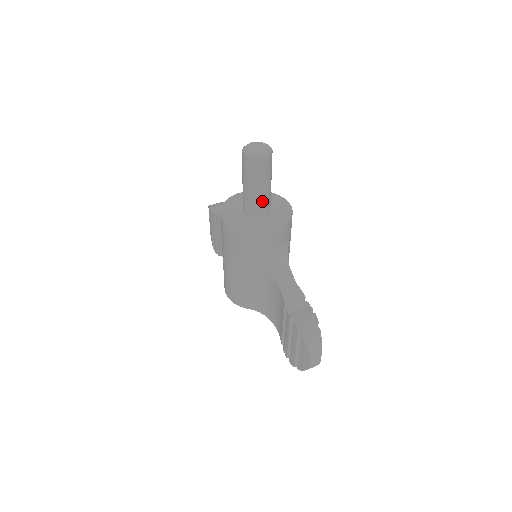
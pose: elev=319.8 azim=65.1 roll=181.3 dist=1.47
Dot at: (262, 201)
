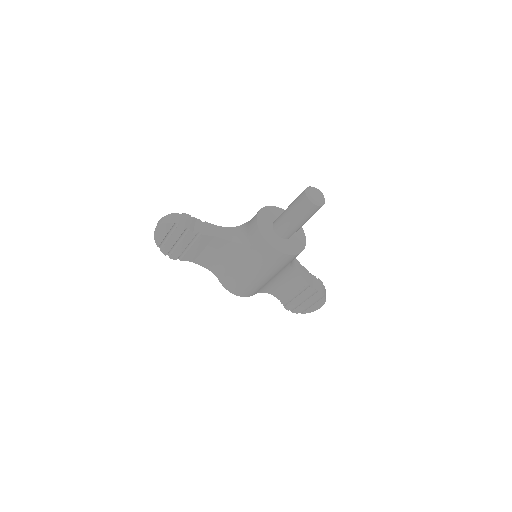
Dot at: occluded
